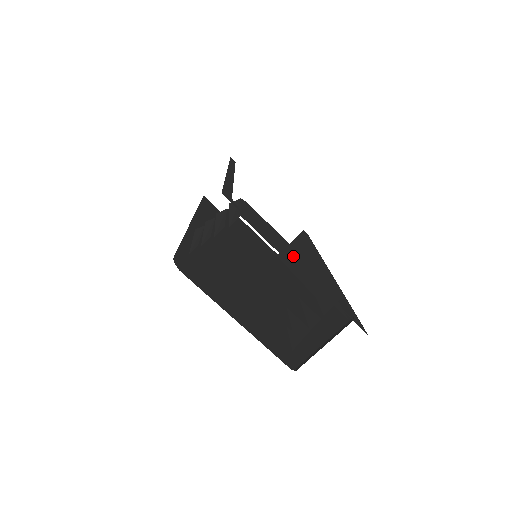
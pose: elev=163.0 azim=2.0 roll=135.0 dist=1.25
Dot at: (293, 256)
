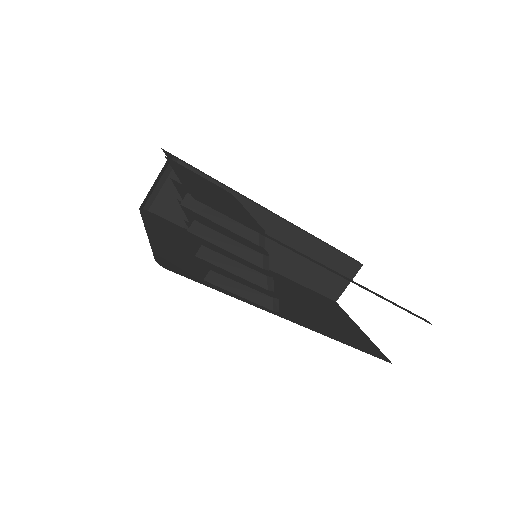
Dot at: (214, 194)
